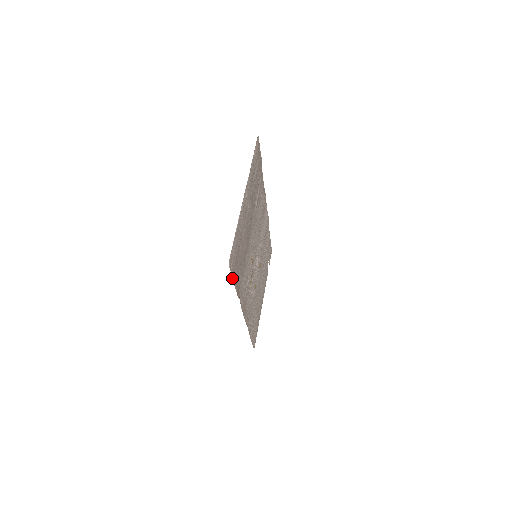
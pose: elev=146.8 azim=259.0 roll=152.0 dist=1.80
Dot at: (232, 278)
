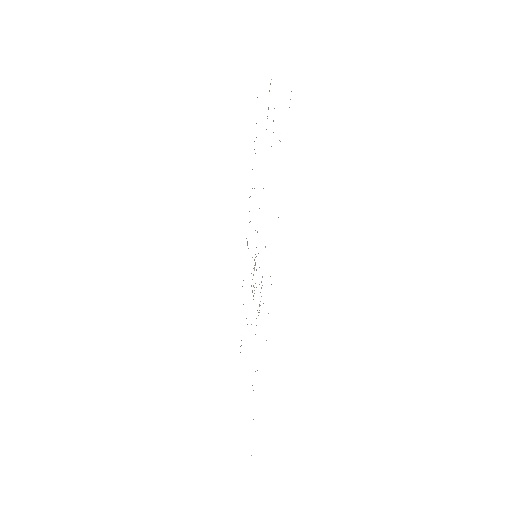
Dot at: occluded
